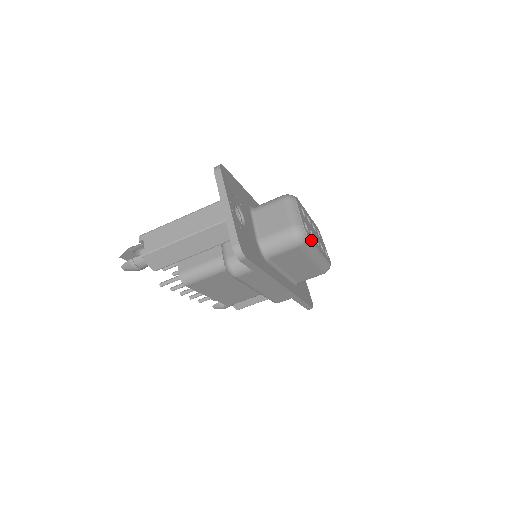
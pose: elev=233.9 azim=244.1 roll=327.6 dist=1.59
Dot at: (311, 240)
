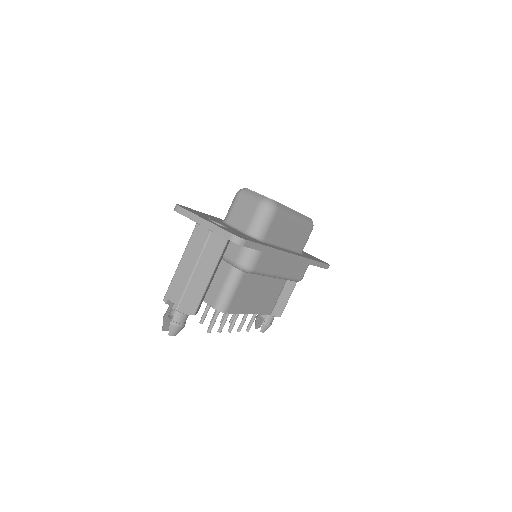
Dot at: (280, 203)
